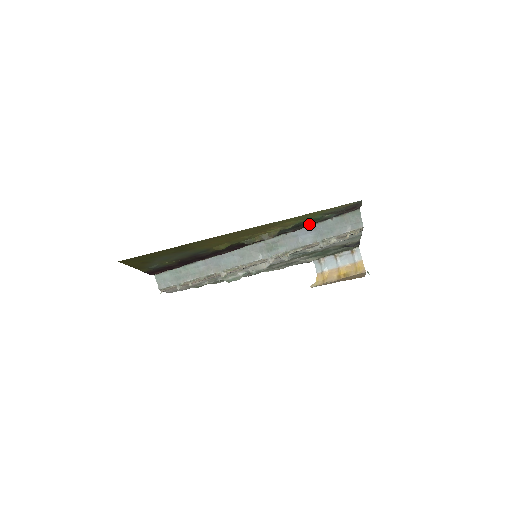
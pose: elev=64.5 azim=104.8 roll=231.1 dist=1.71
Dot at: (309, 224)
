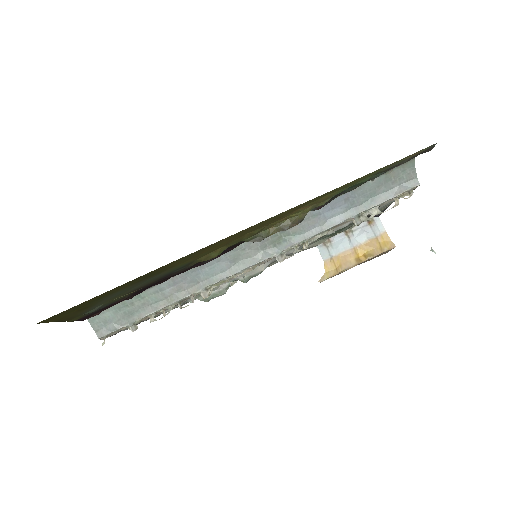
Dot at: (343, 193)
